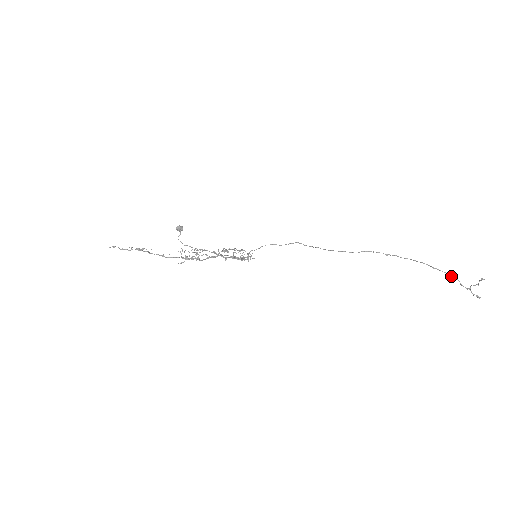
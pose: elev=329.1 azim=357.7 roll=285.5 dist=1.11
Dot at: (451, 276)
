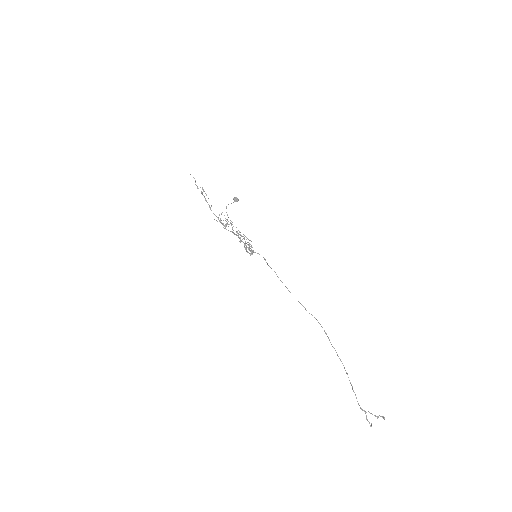
Dot at: occluded
